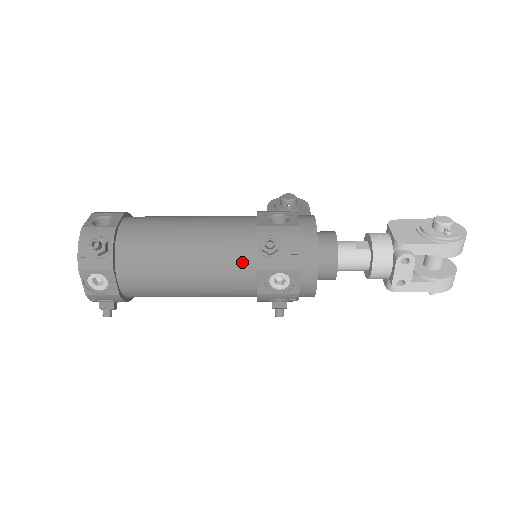
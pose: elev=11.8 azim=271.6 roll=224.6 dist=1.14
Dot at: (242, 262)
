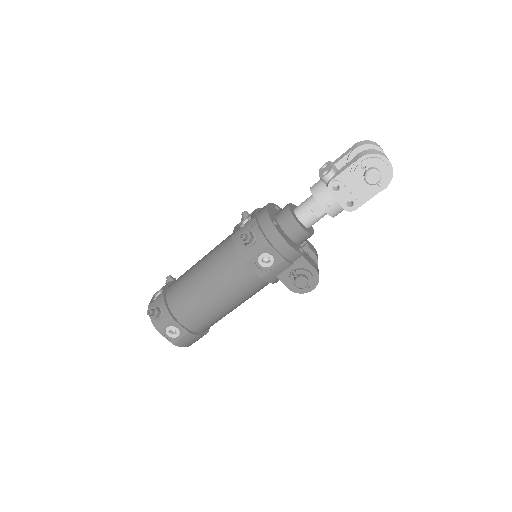
Dot at: occluded
